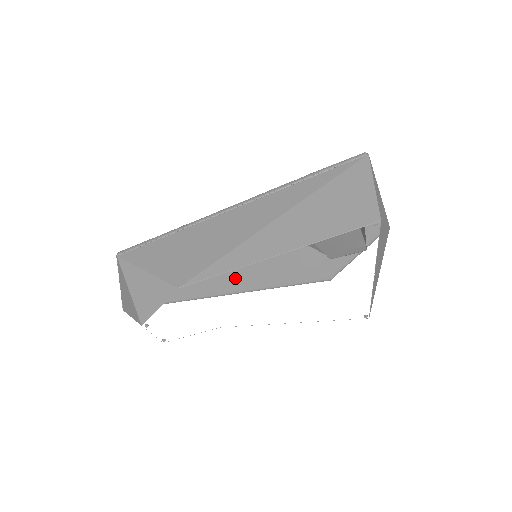
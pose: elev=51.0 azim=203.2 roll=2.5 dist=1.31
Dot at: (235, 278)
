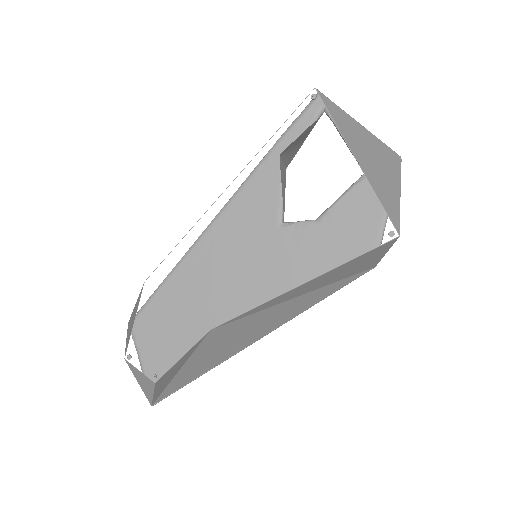
Dot at: occluded
